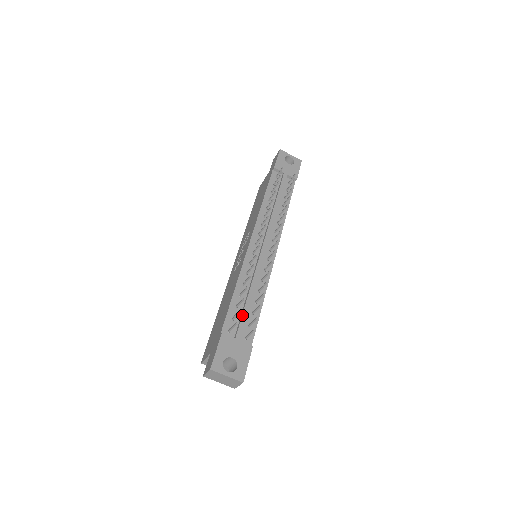
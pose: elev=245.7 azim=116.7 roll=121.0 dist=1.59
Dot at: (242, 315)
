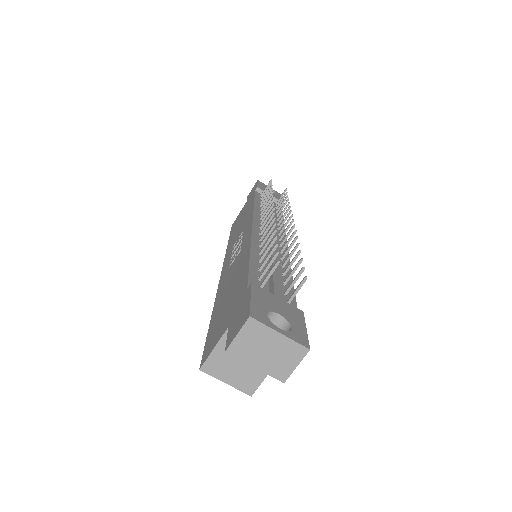
Dot at: (273, 275)
